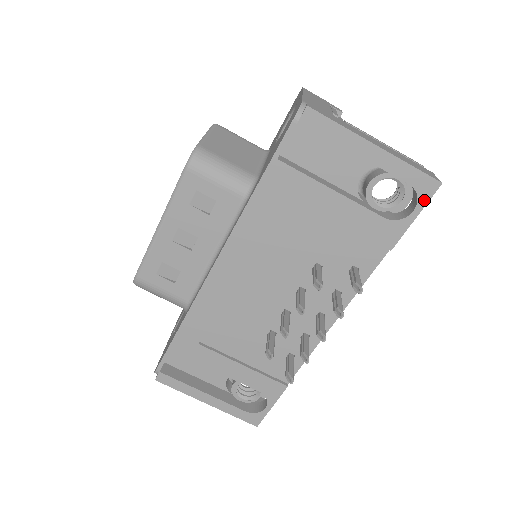
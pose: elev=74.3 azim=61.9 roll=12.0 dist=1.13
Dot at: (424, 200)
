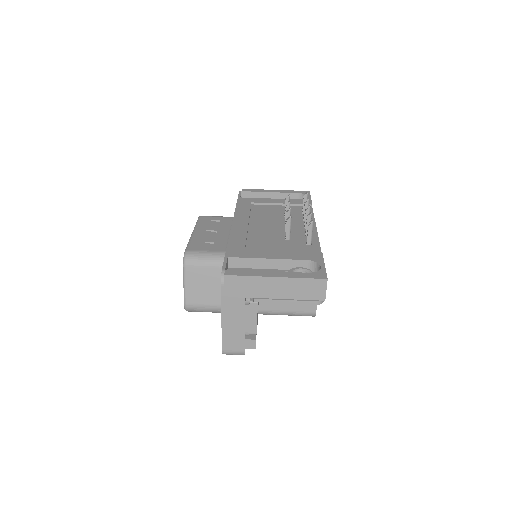
Dot at: (308, 194)
